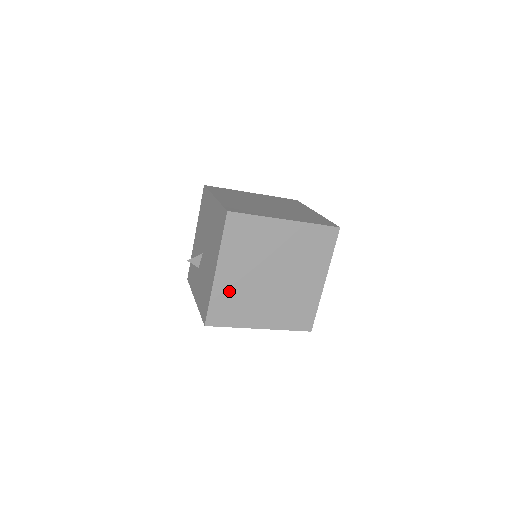
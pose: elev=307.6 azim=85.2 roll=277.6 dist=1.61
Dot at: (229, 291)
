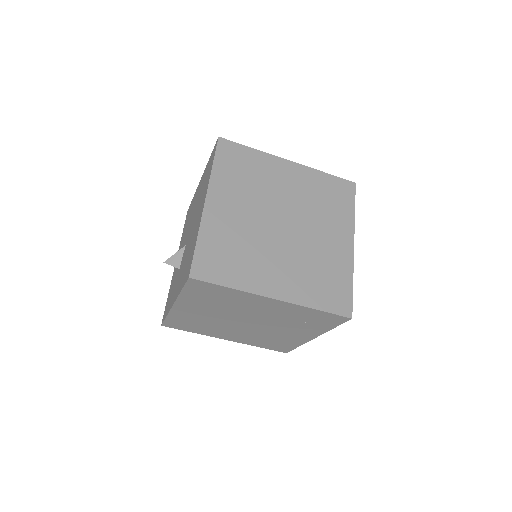
Dot at: (224, 232)
